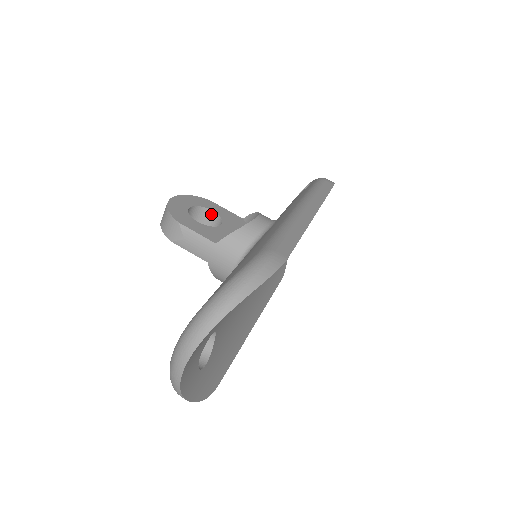
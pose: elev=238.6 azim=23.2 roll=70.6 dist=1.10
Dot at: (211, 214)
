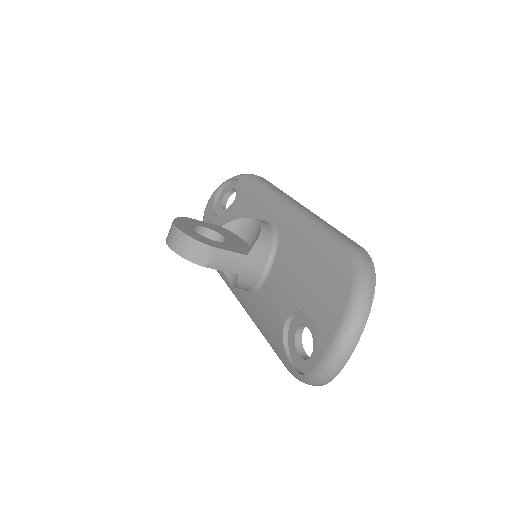
Dot at: (203, 230)
